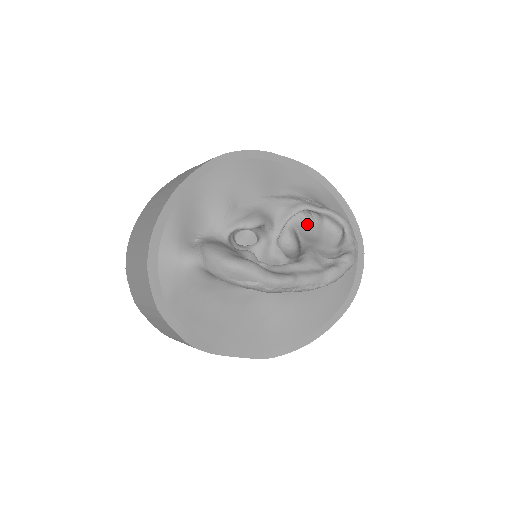
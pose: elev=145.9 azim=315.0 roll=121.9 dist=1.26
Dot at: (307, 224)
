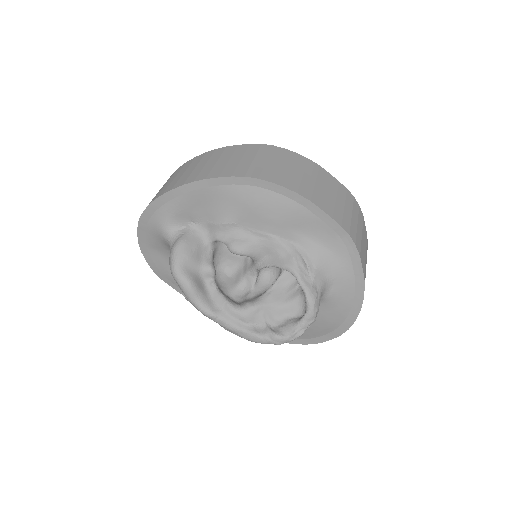
Dot at: (295, 279)
